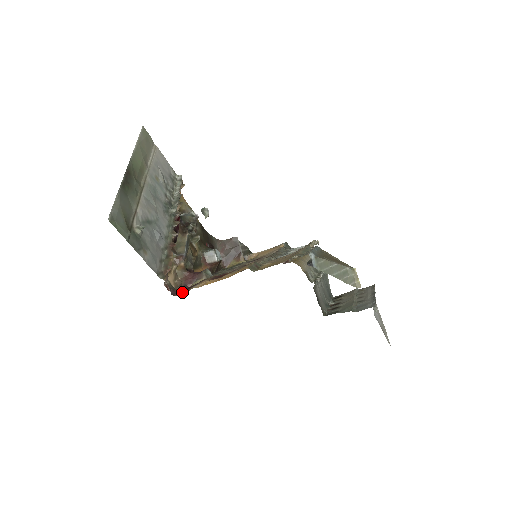
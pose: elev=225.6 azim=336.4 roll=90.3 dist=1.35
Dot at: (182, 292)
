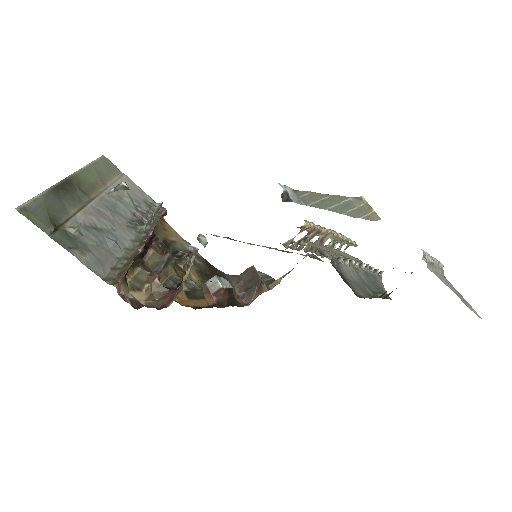
Dot at: occluded
